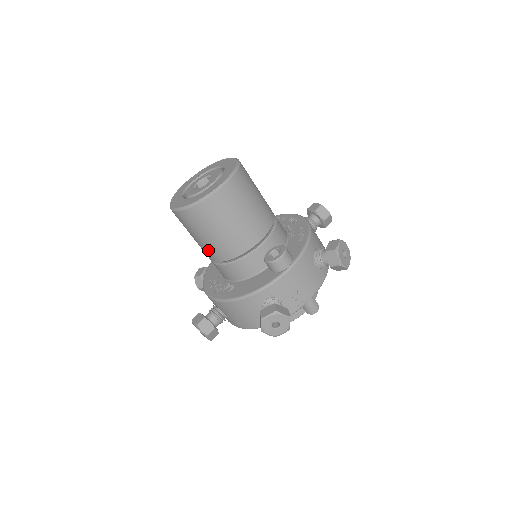
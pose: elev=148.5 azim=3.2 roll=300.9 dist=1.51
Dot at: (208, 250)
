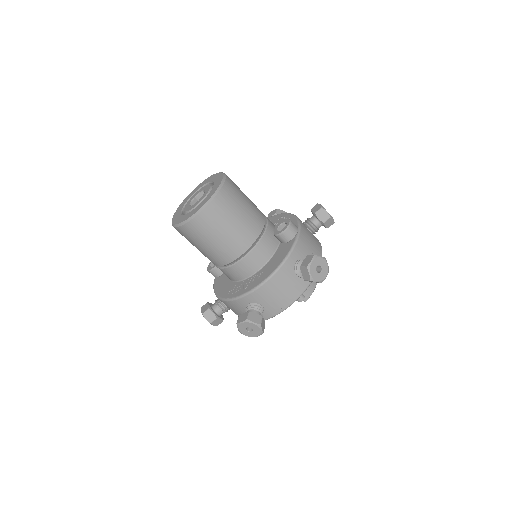
Dot at: (227, 249)
